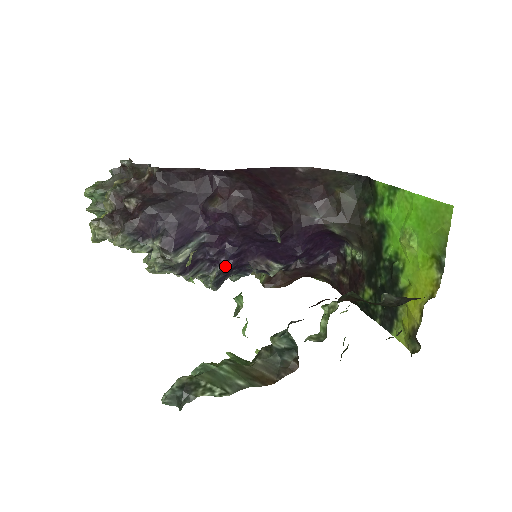
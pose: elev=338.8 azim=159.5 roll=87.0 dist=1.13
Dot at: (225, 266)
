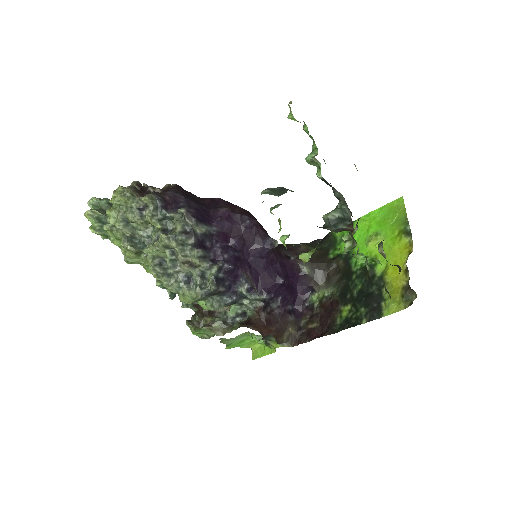
Dot at: (227, 262)
